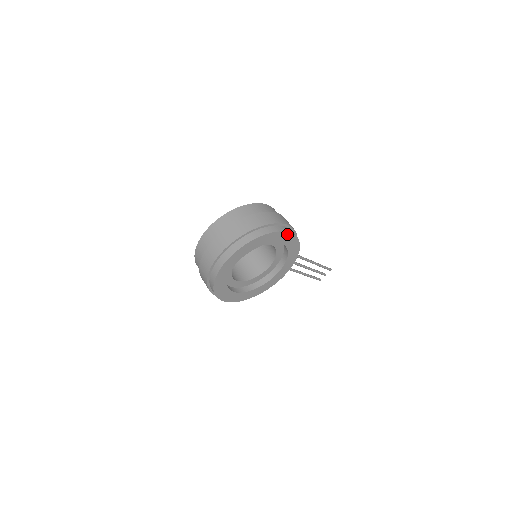
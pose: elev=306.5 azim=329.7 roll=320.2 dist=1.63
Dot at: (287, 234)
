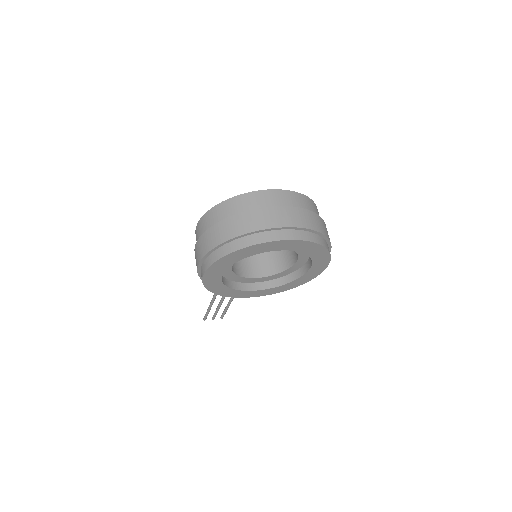
Dot at: (325, 265)
